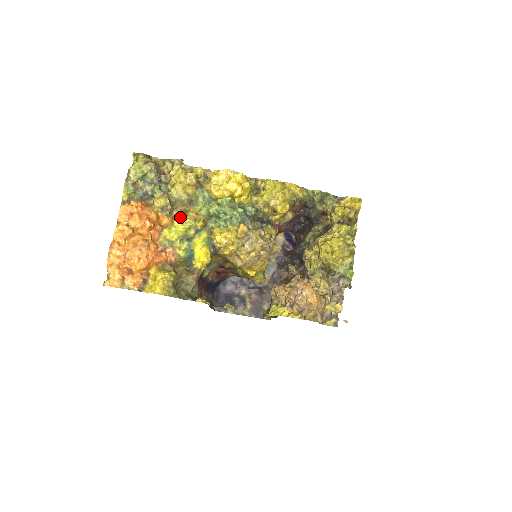
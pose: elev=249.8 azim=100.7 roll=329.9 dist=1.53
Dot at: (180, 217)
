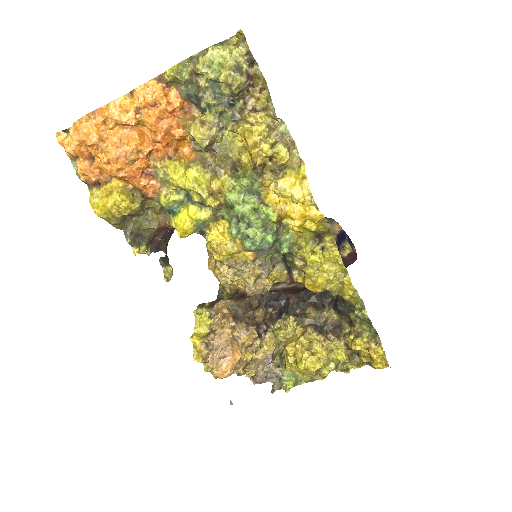
Dot at: (202, 170)
